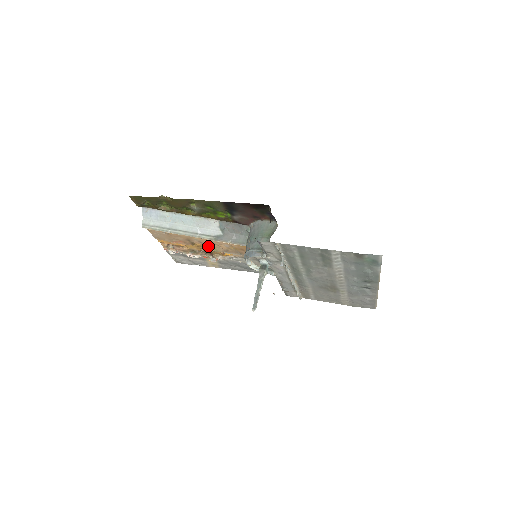
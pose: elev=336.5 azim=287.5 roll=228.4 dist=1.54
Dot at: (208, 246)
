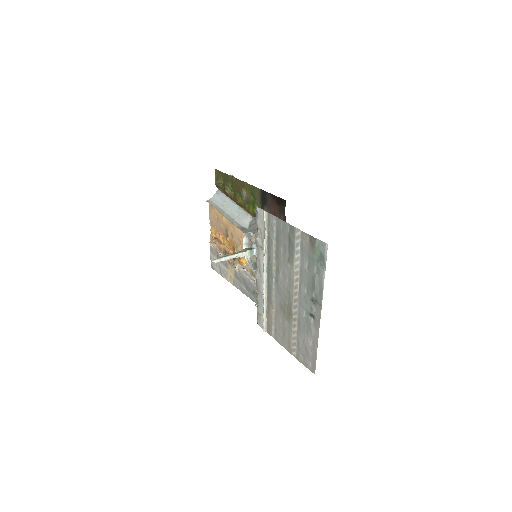
Dot at: (235, 243)
